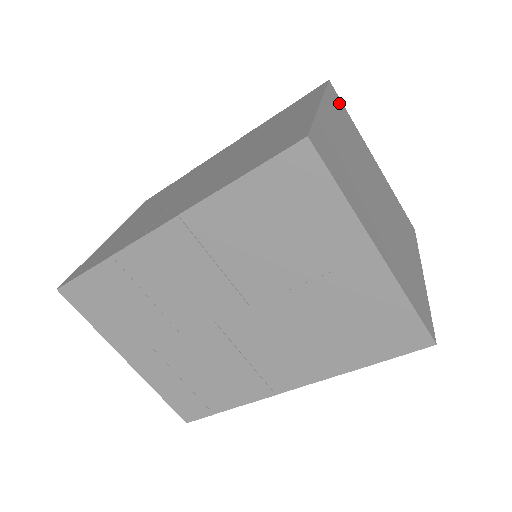
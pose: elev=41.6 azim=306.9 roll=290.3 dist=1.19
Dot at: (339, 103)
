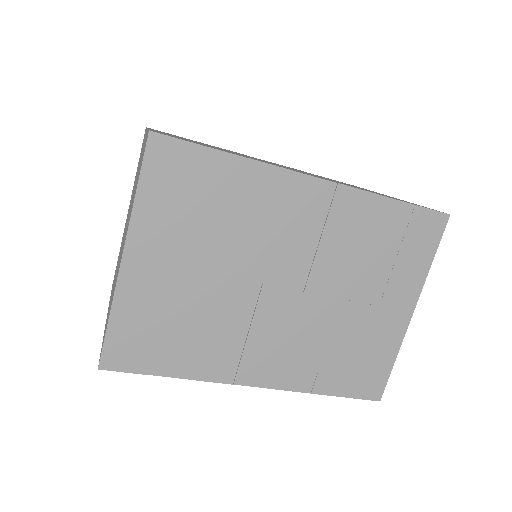
Dot at: occluded
